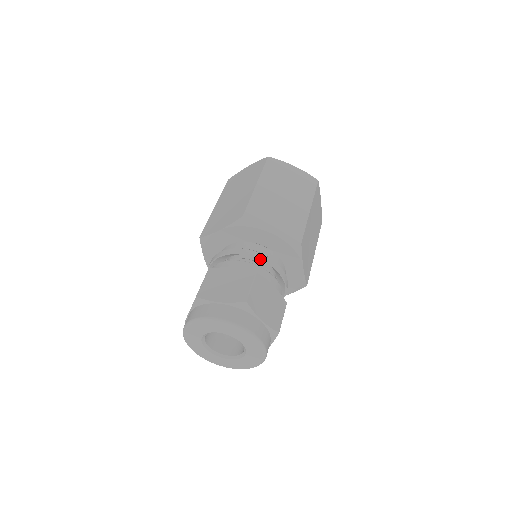
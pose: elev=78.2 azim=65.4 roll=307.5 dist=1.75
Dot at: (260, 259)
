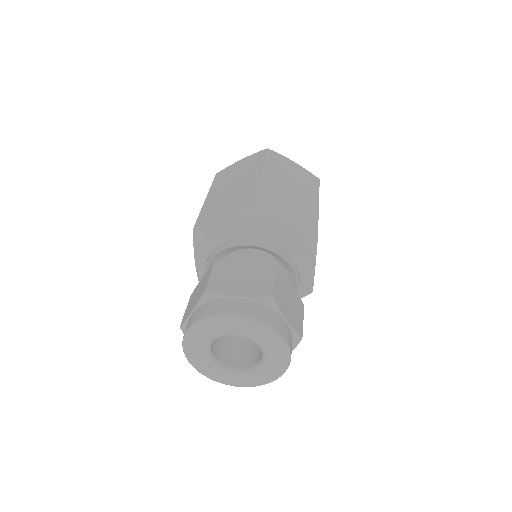
Dot at: (275, 252)
